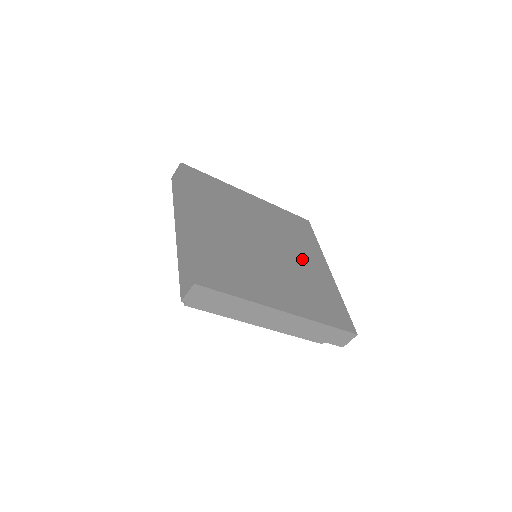
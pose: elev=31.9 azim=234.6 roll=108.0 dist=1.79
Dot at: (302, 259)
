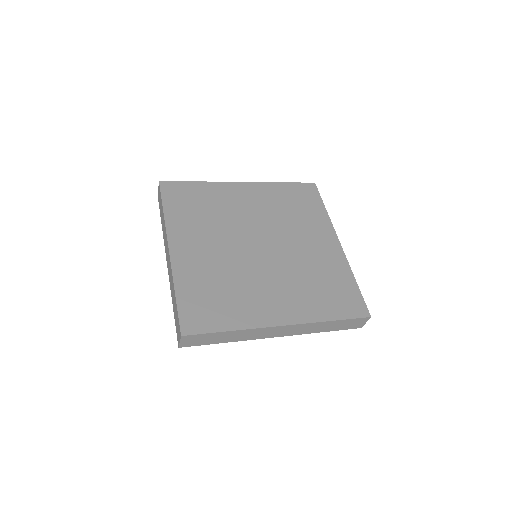
Dot at: (305, 244)
